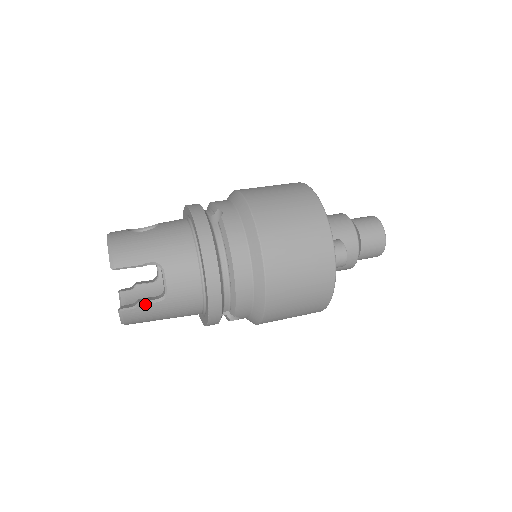
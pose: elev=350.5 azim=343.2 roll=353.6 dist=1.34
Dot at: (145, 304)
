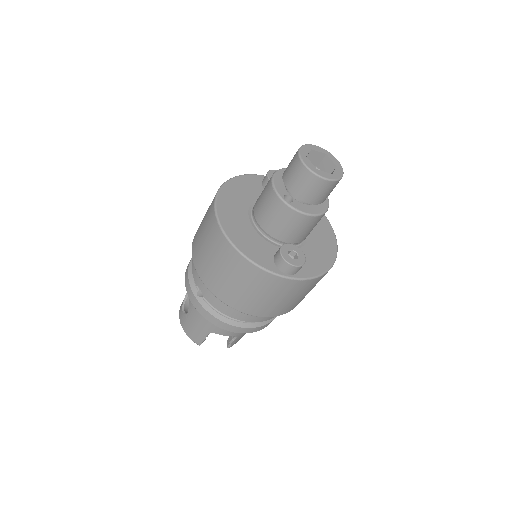
Dot at: (233, 342)
